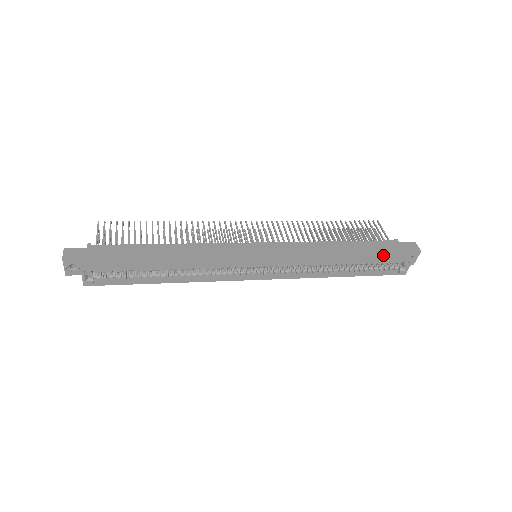
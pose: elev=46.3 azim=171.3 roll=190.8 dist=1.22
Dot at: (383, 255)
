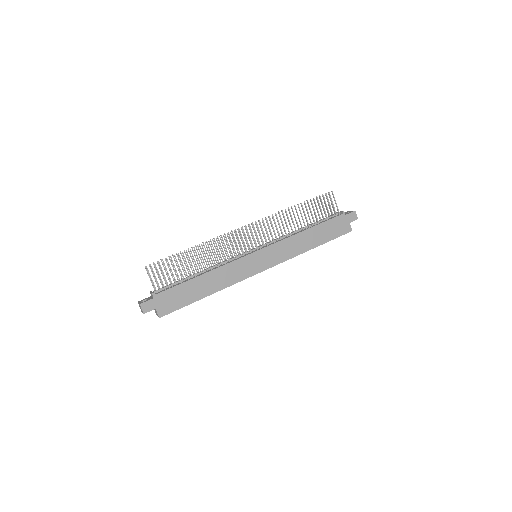
Dot at: (335, 233)
